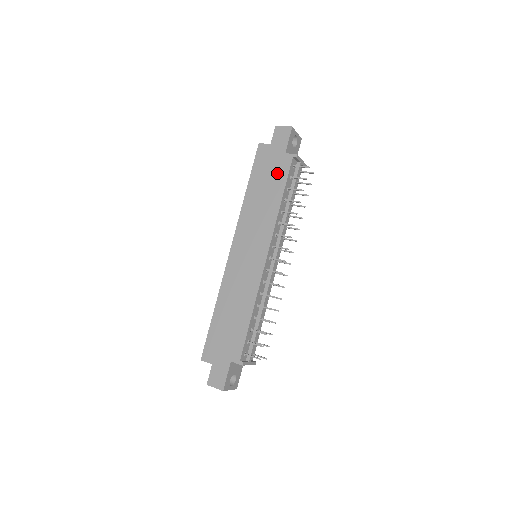
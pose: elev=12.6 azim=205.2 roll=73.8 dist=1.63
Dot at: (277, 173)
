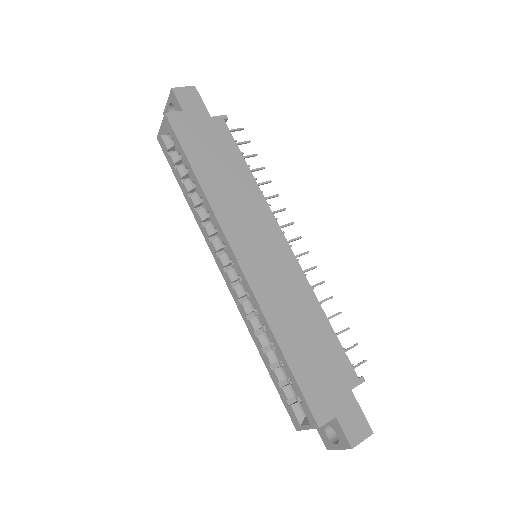
Dot at: (220, 142)
